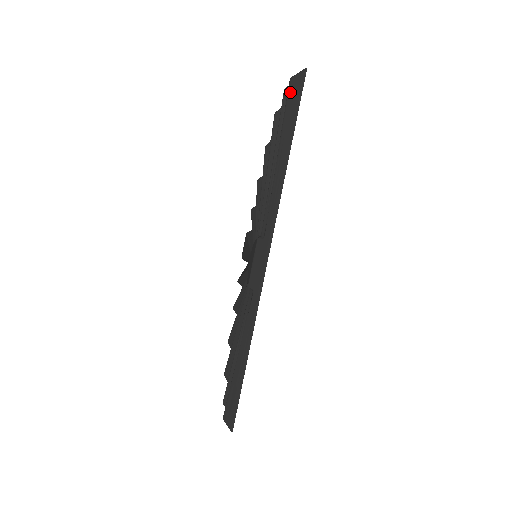
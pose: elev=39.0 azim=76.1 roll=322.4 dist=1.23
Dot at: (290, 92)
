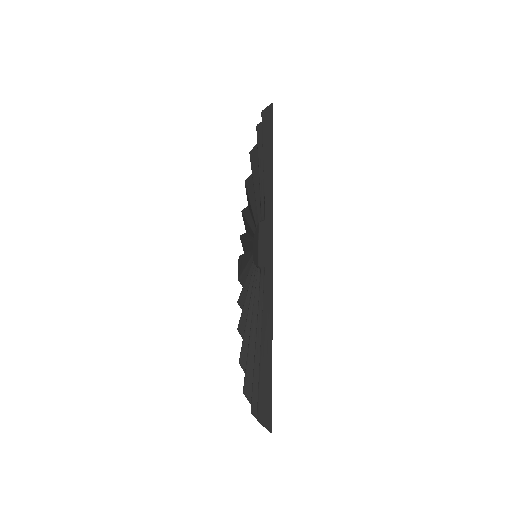
Dot at: (263, 118)
